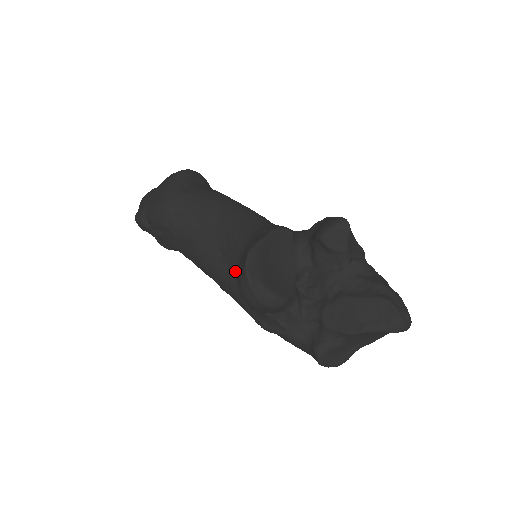
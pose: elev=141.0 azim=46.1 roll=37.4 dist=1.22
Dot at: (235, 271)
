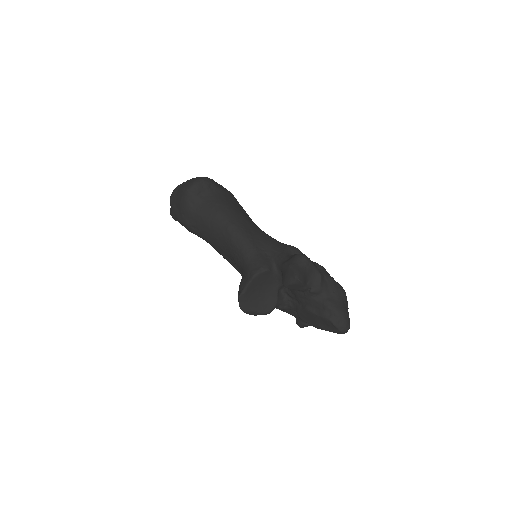
Dot at: (242, 274)
